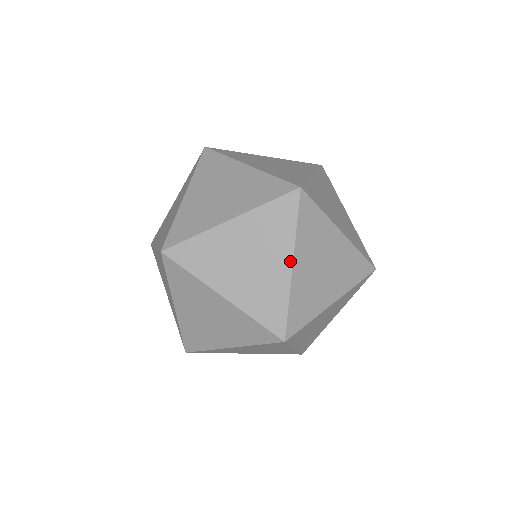
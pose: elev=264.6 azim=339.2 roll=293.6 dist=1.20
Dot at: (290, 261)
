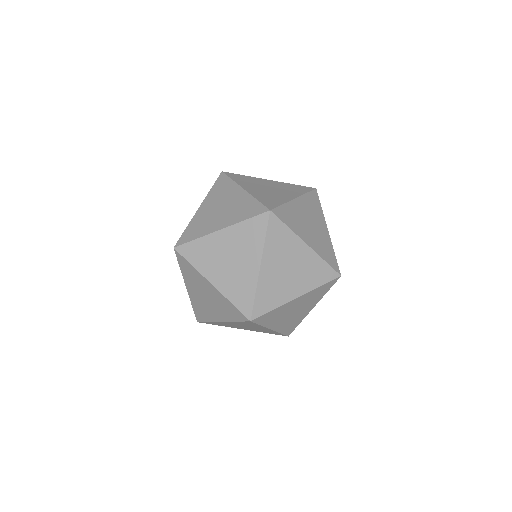
Dot at: (313, 307)
